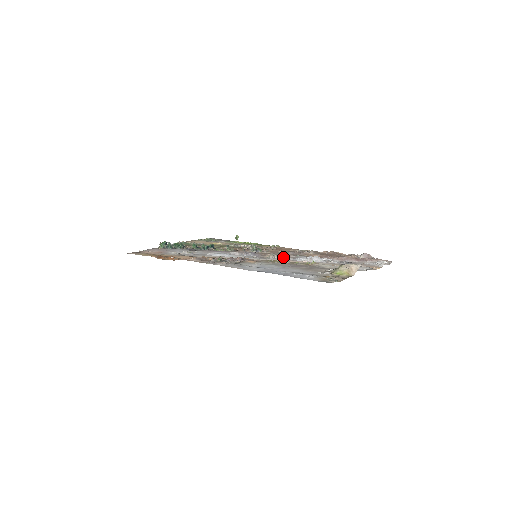
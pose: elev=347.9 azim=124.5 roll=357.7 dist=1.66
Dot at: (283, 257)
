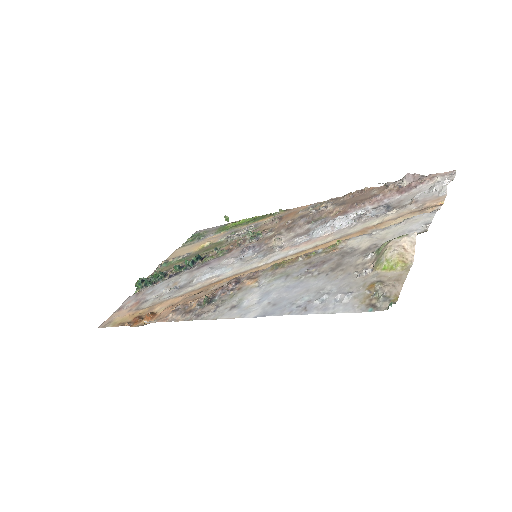
Dot at: (293, 237)
